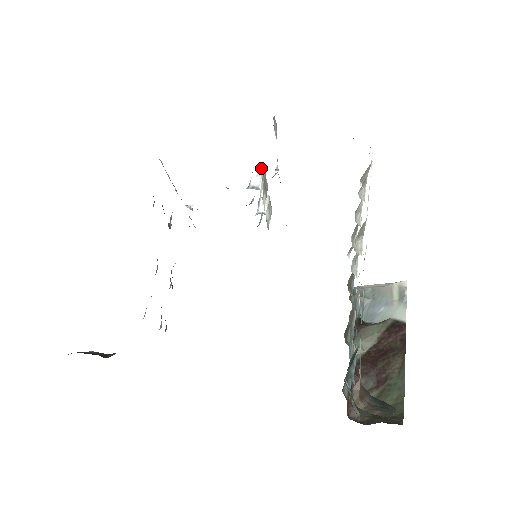
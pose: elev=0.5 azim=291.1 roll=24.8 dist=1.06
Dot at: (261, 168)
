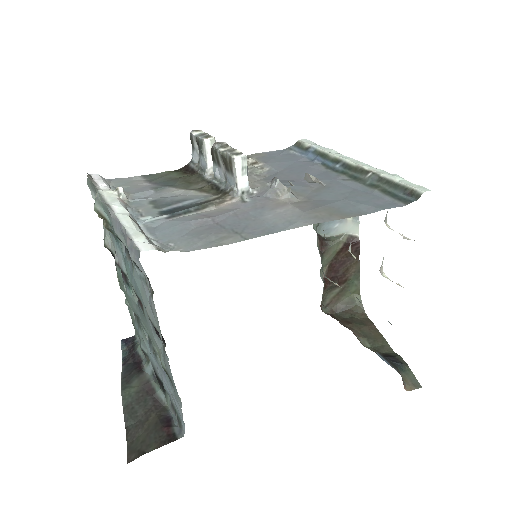
Dot at: (245, 162)
